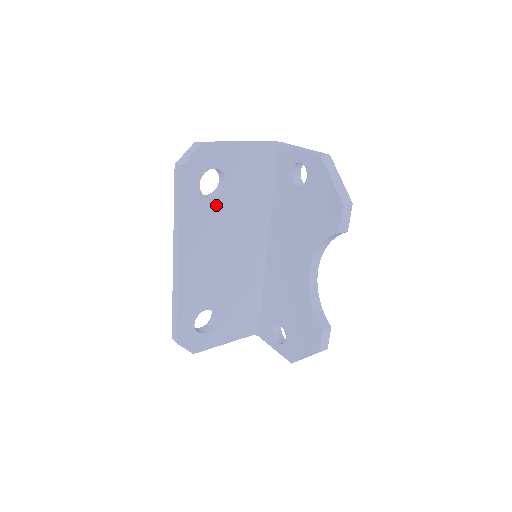
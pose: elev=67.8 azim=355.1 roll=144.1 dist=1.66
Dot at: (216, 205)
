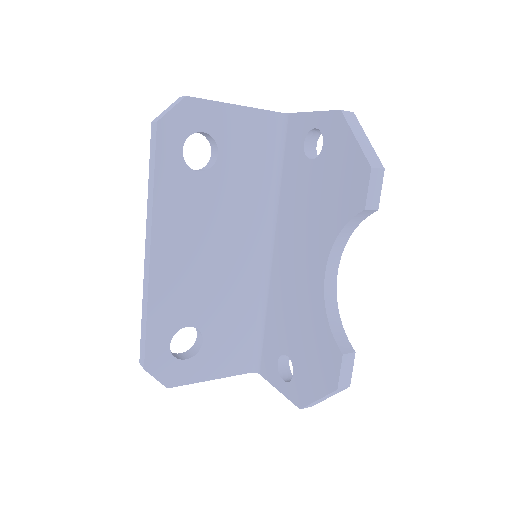
Dot at: (205, 182)
